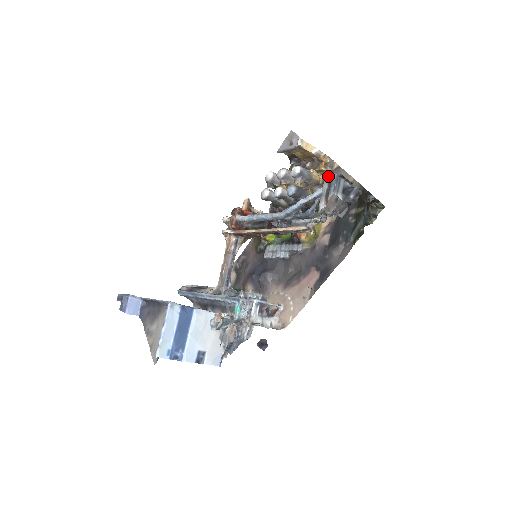
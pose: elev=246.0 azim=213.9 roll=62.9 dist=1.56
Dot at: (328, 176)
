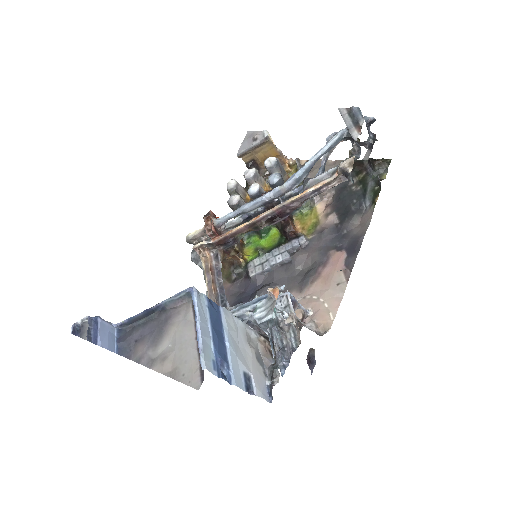
Dot at: (345, 113)
